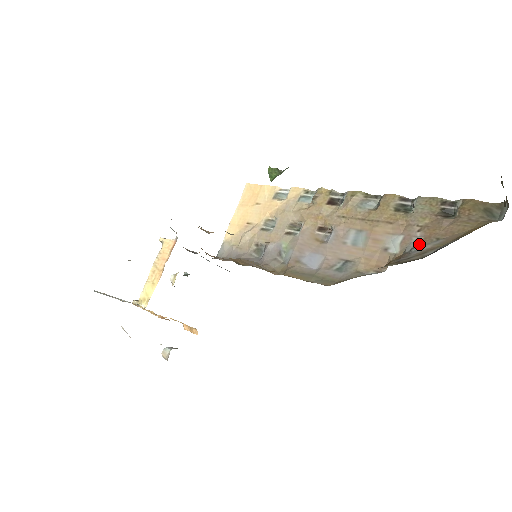
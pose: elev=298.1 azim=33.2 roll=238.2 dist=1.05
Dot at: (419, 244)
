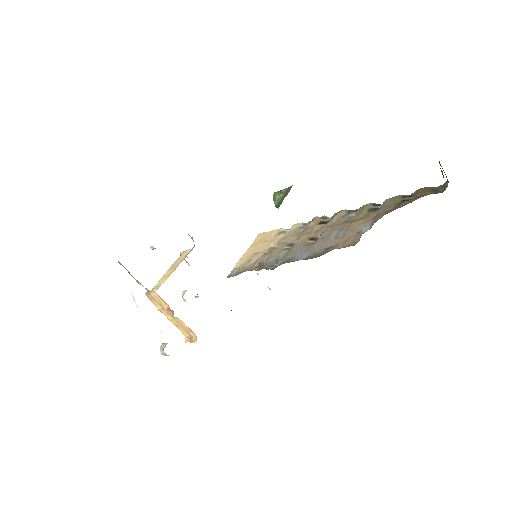
Dot at: occluded
